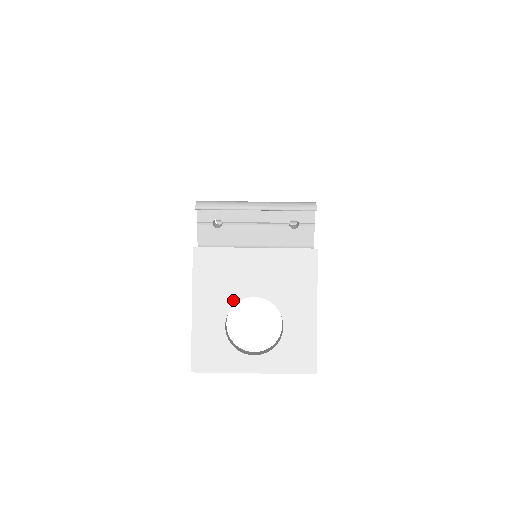
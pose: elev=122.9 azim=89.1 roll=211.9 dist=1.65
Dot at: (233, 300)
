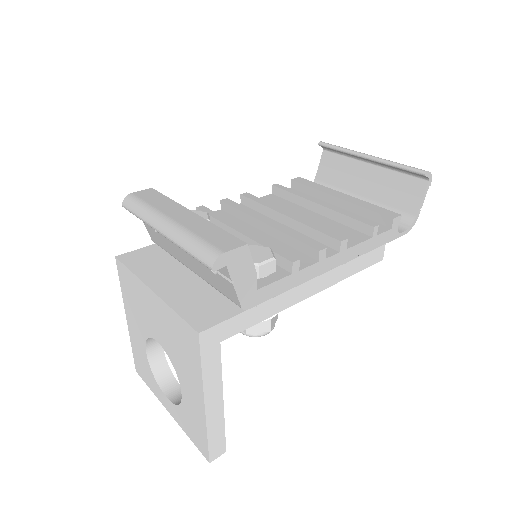
Dot at: (146, 333)
